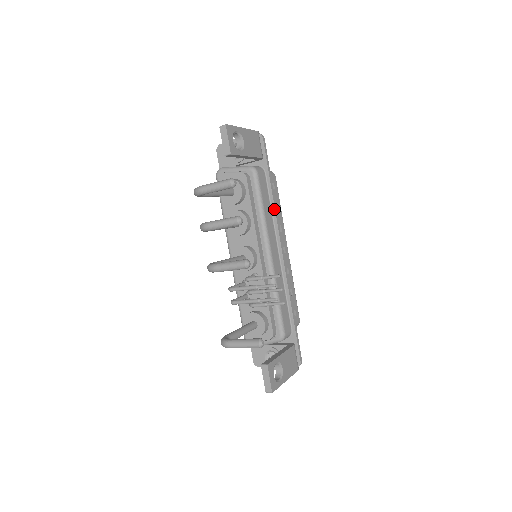
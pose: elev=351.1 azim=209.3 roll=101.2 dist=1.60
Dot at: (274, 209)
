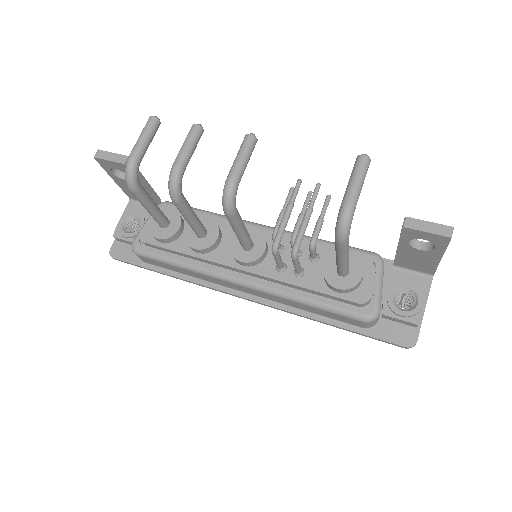
Dot at: occluded
